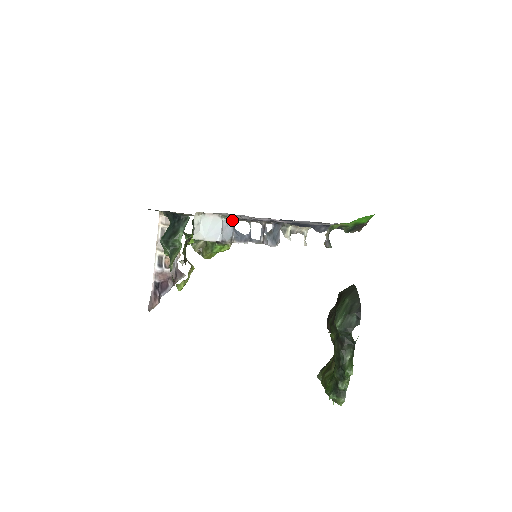
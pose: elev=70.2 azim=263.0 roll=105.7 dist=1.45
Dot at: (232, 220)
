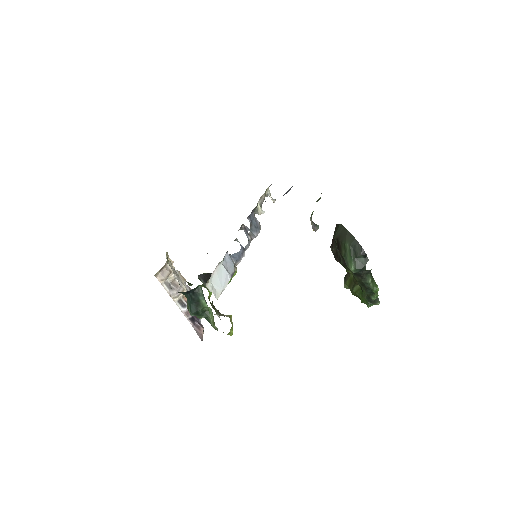
Dot at: (226, 254)
